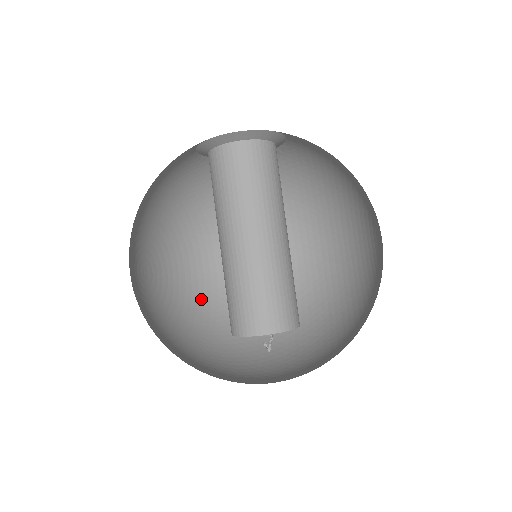
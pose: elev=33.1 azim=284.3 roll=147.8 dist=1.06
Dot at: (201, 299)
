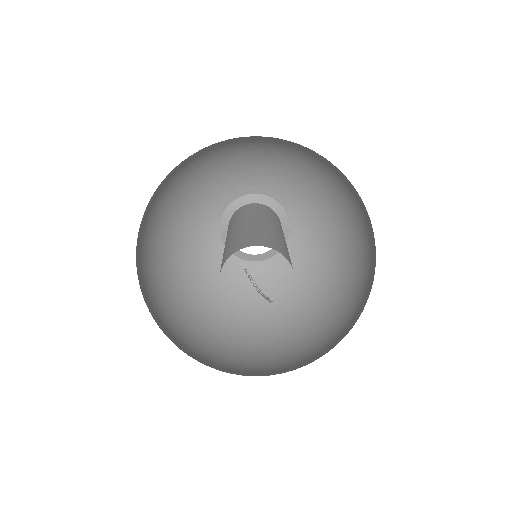
Dot at: (230, 370)
